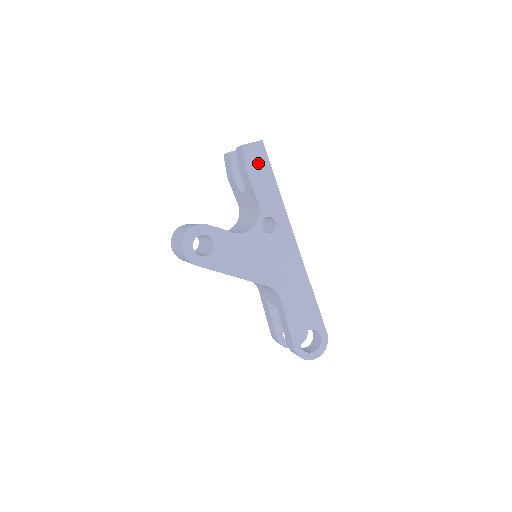
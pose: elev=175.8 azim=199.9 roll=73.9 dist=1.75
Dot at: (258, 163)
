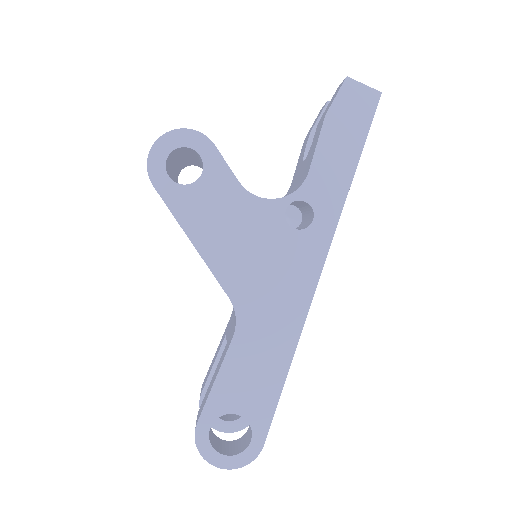
Dot at: (351, 118)
